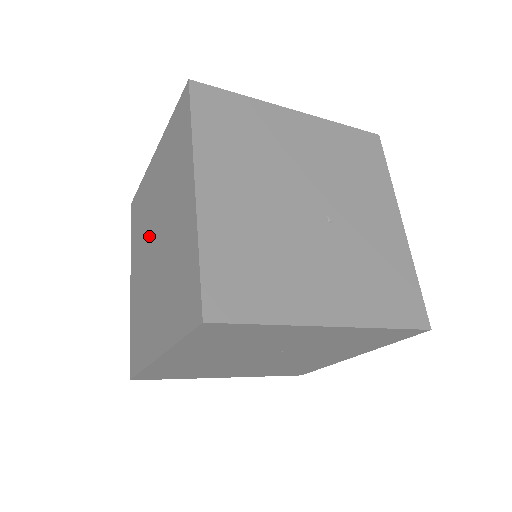
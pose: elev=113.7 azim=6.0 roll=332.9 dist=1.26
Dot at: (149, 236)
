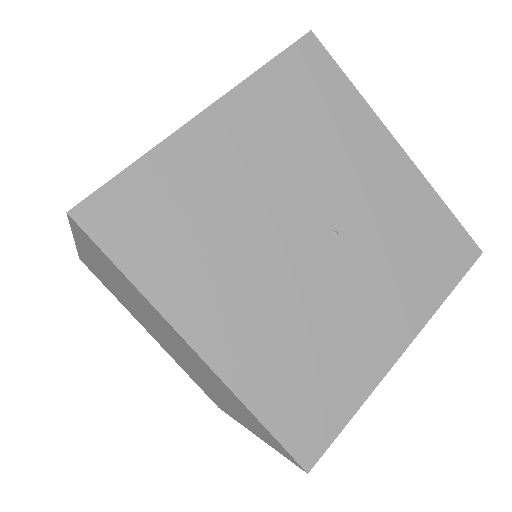
Dot at: (146, 322)
